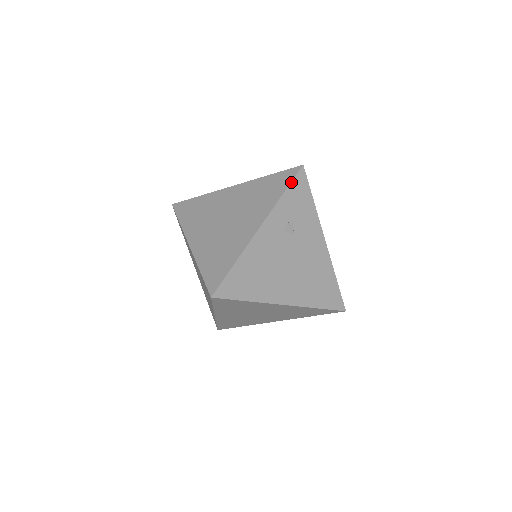
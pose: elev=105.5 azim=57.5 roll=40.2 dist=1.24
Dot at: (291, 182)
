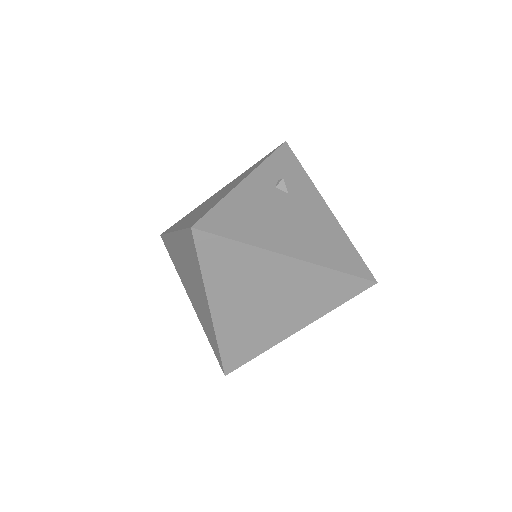
Dot at: (275, 151)
